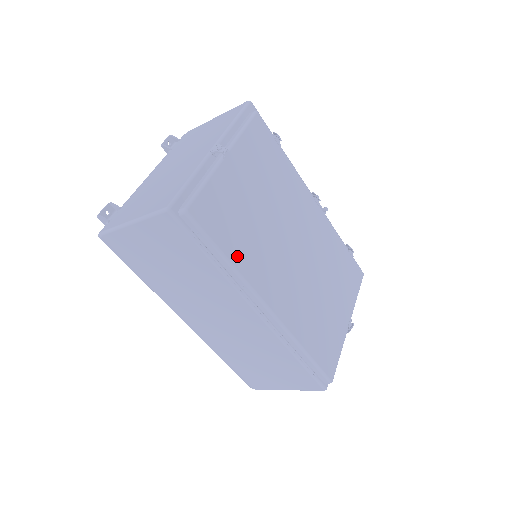
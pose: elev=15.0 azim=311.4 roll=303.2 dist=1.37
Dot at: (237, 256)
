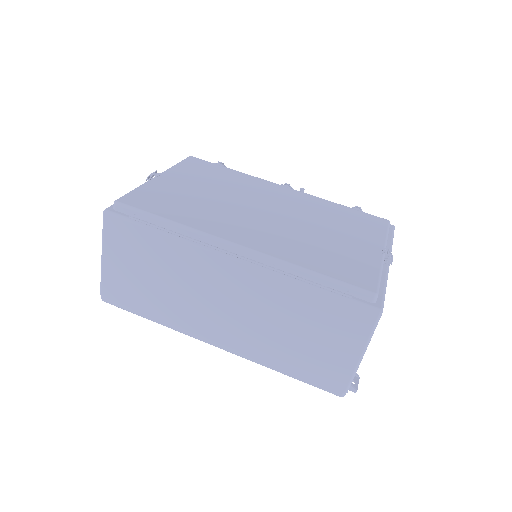
Dot at: (183, 219)
